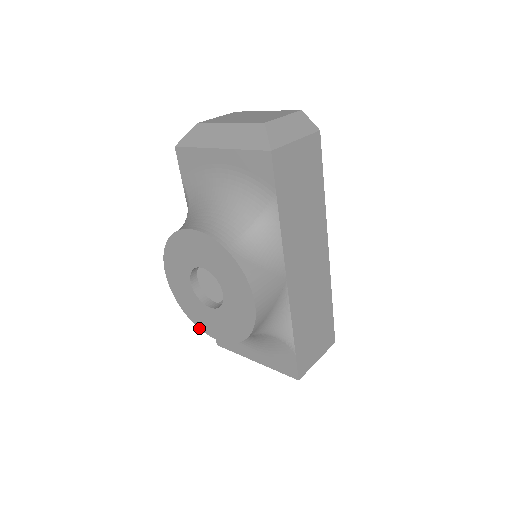
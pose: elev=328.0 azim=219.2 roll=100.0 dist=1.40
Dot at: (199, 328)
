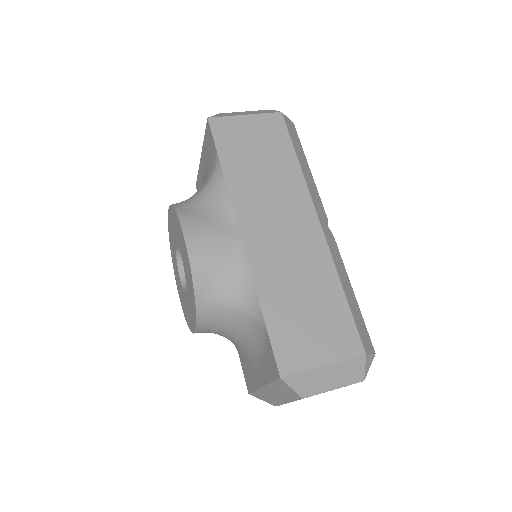
Dot at: occluded
